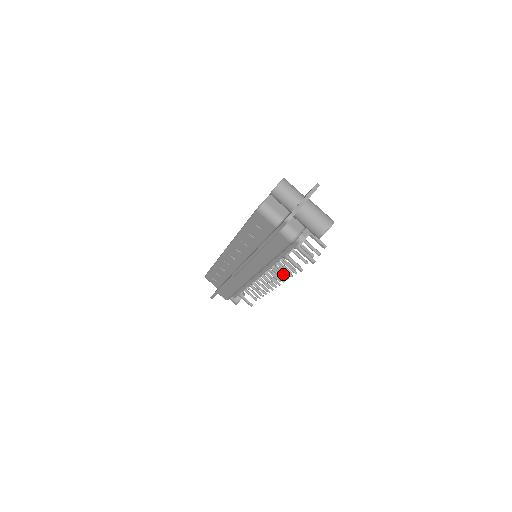
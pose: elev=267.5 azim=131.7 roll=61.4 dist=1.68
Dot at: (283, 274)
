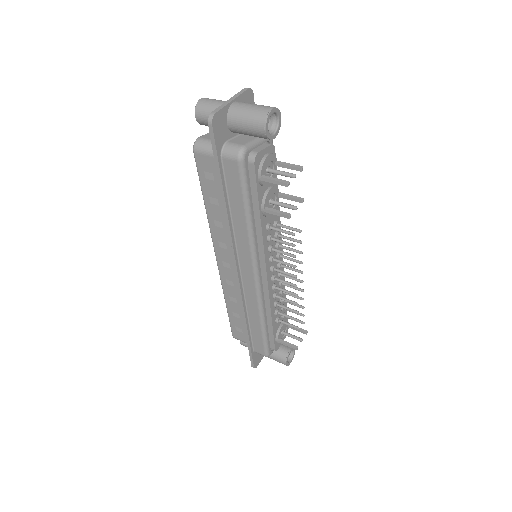
Dot at: (286, 252)
